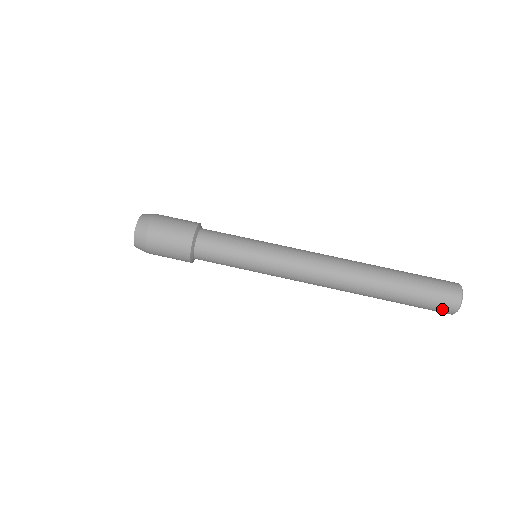
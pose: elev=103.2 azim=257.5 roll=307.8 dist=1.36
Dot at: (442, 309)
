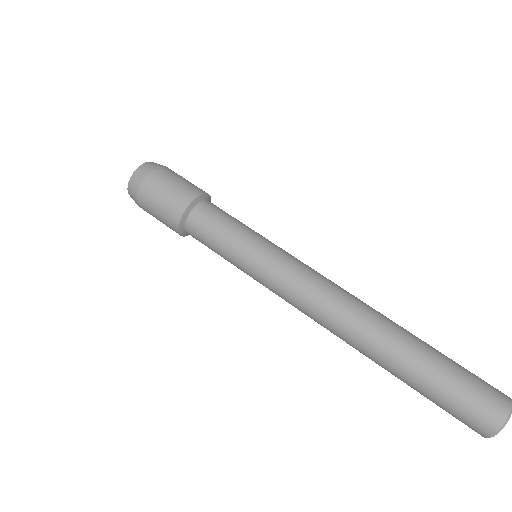
Dot at: (472, 423)
